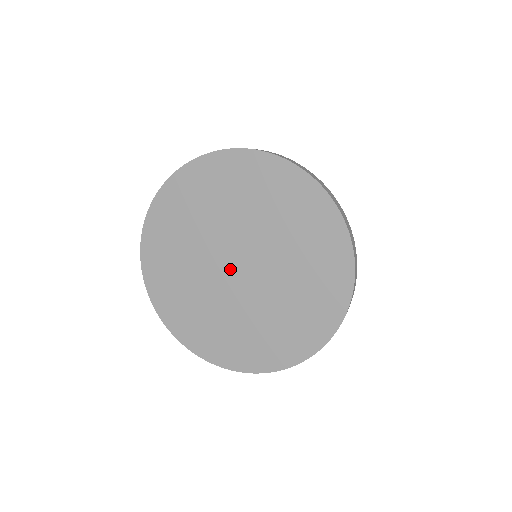
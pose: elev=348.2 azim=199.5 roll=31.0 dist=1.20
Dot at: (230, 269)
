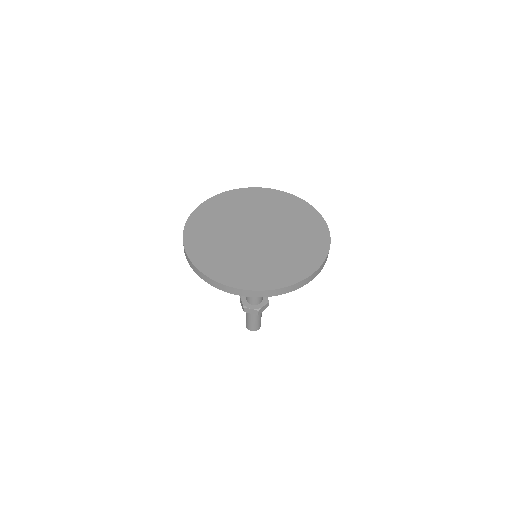
Dot at: (252, 236)
